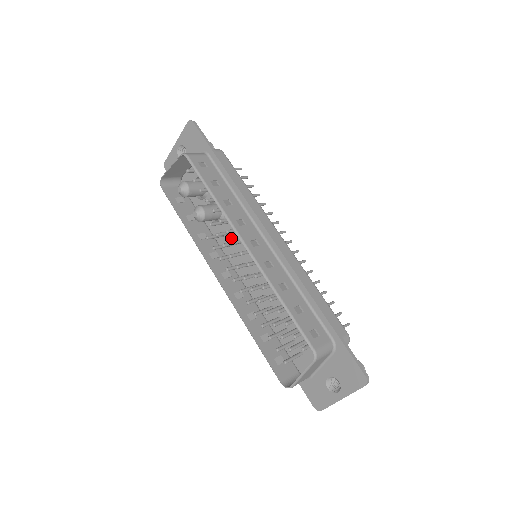
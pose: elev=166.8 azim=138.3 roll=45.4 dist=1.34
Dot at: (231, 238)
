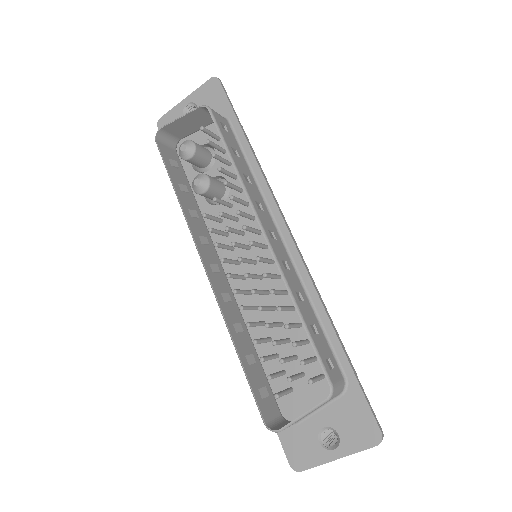
Dot at: occluded
